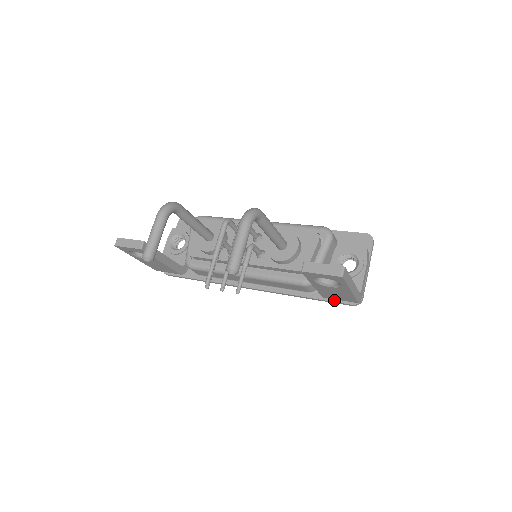
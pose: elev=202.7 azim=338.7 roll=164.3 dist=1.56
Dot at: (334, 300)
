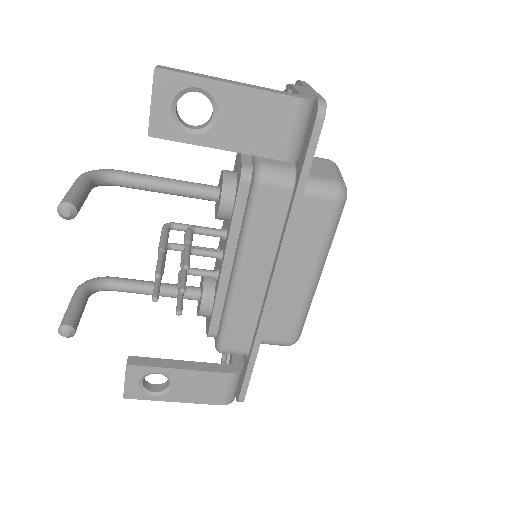
Dot at: (306, 149)
